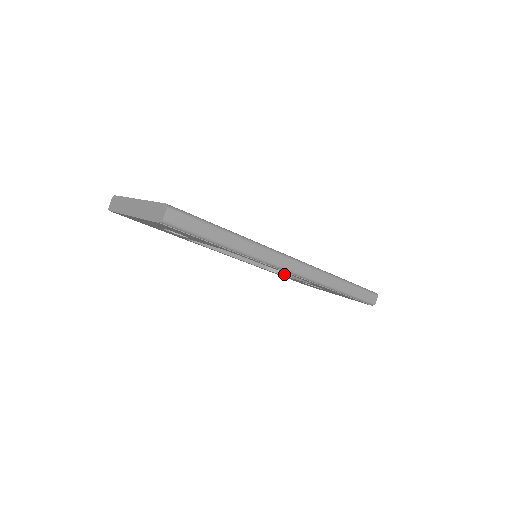
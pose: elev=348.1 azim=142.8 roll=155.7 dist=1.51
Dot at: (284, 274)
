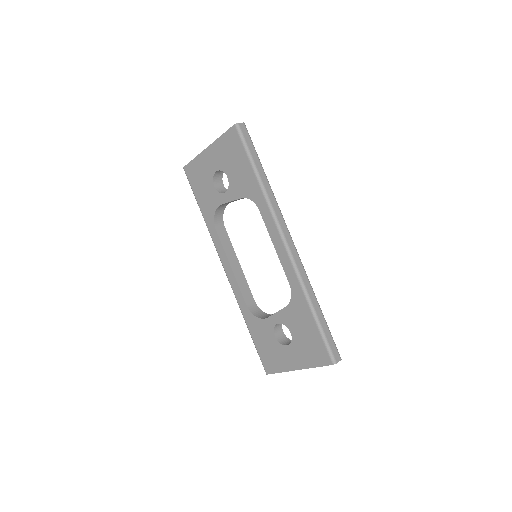
Dot at: (261, 317)
